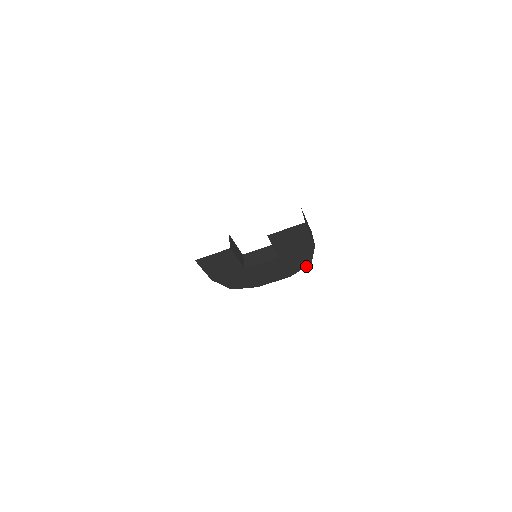
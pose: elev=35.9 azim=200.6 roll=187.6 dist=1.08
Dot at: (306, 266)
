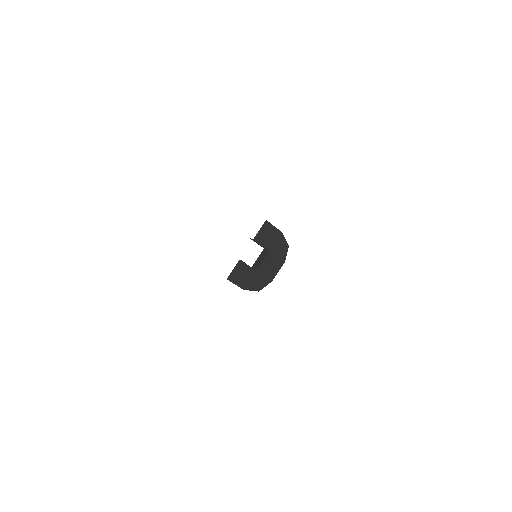
Dot at: occluded
